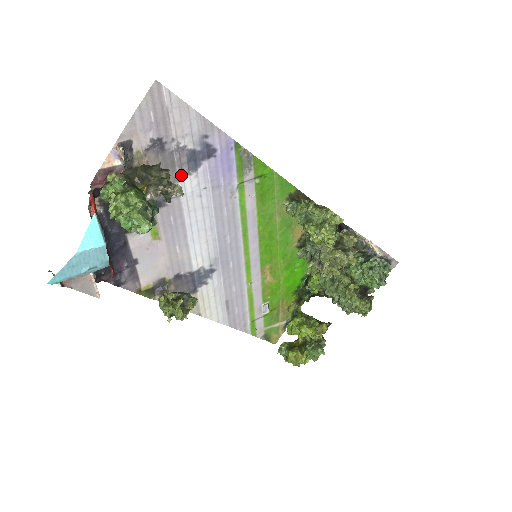
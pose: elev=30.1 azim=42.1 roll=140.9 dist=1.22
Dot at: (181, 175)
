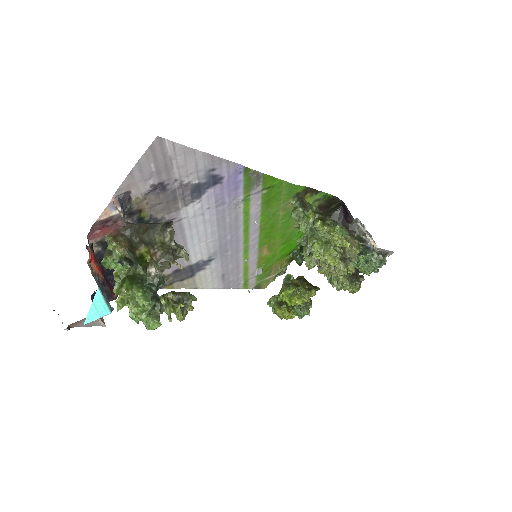
Dot at: (183, 204)
